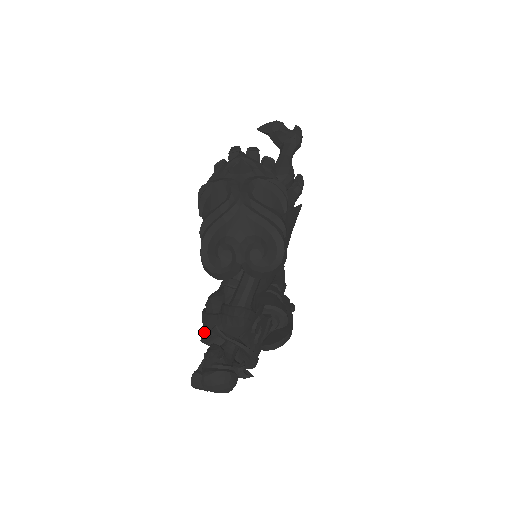
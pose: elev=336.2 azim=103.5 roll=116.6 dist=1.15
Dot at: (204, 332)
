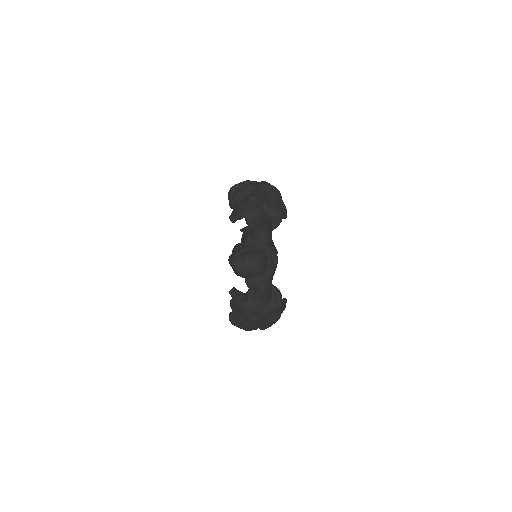
Dot at: (236, 254)
